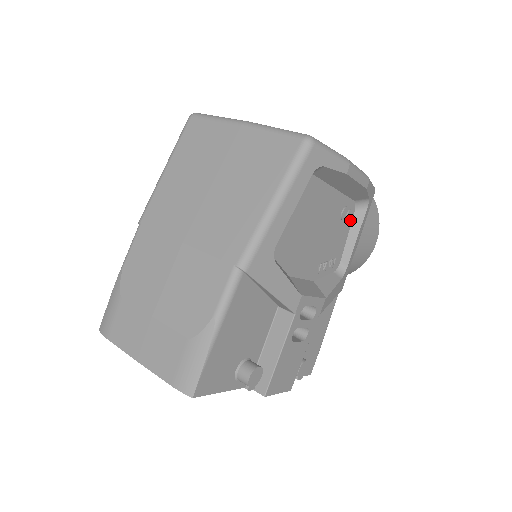
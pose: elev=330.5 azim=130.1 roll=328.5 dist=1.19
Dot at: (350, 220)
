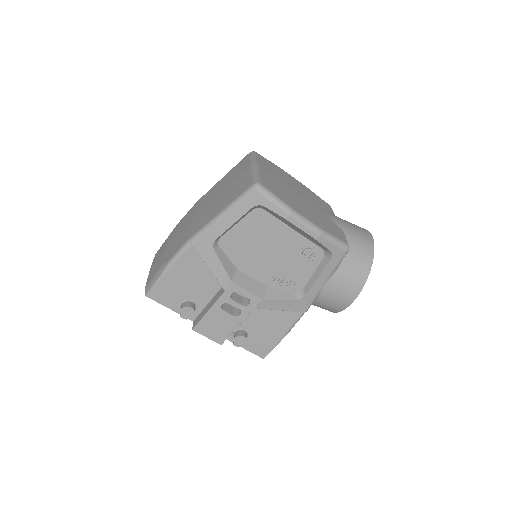
Dot at: (317, 262)
